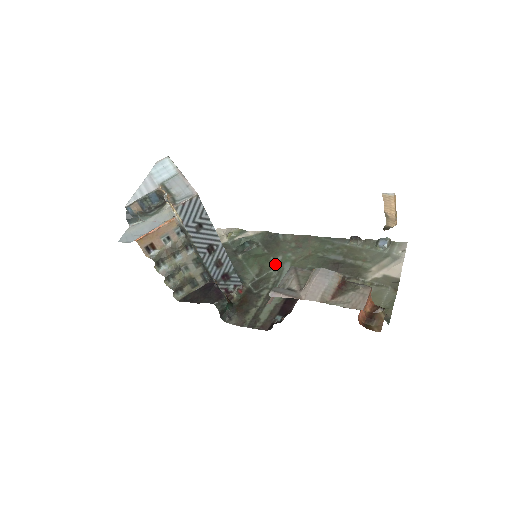
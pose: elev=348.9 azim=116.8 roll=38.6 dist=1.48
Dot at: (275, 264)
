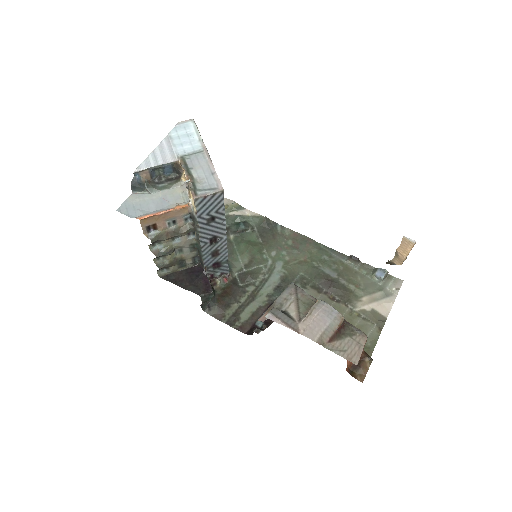
Dot at: (267, 259)
